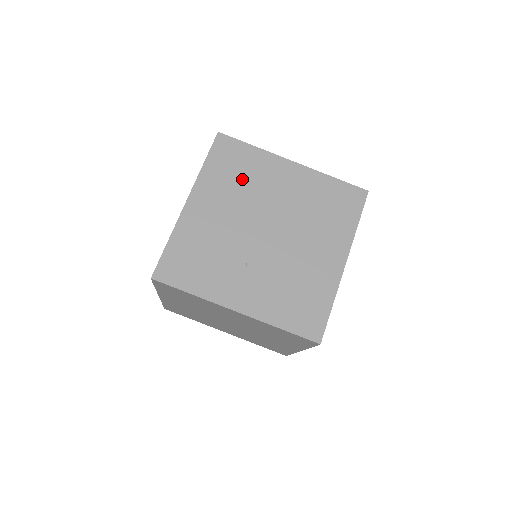
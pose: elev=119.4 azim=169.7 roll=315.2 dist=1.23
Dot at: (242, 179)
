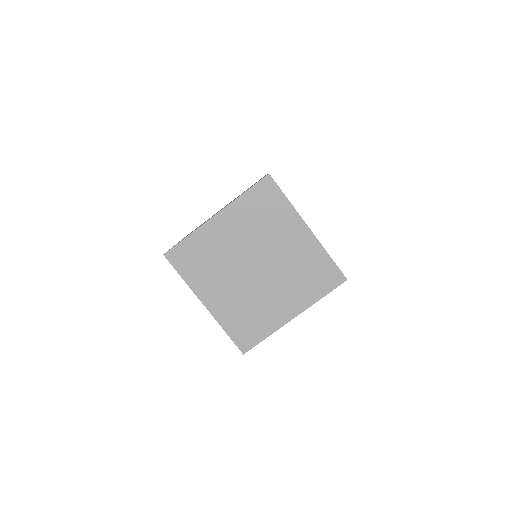
Dot at: (263, 220)
